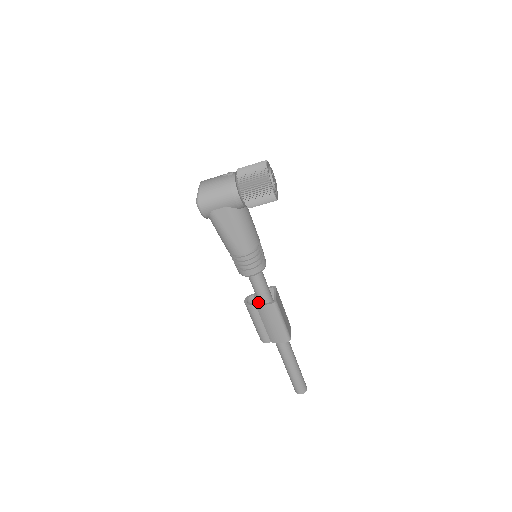
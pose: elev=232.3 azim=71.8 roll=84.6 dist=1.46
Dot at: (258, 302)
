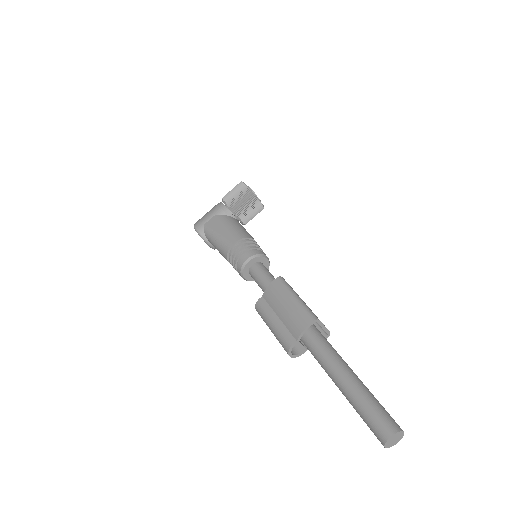
Dot at: occluded
